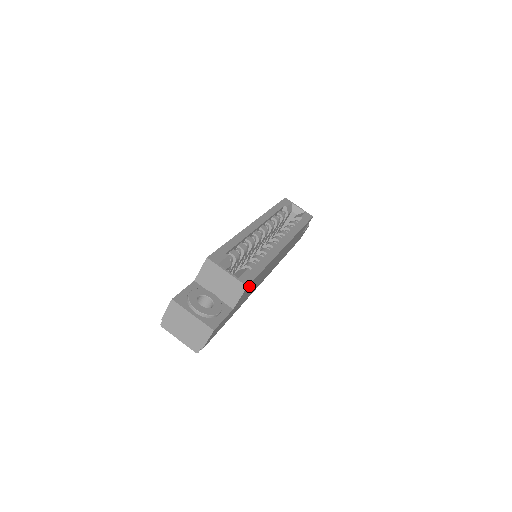
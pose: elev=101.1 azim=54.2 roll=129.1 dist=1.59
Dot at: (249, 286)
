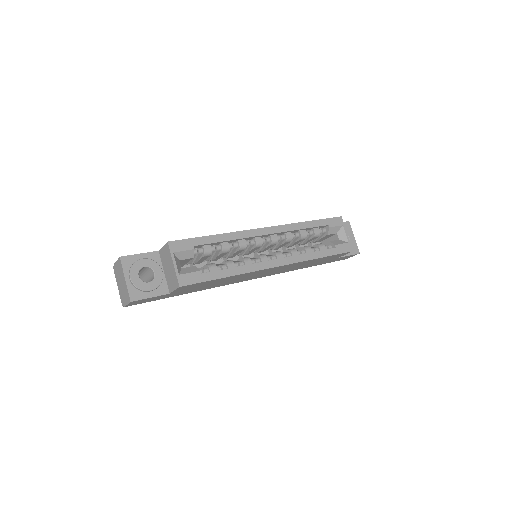
Dot at: (190, 285)
